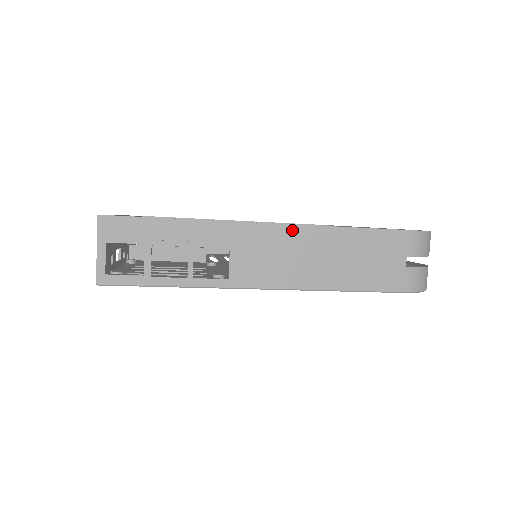
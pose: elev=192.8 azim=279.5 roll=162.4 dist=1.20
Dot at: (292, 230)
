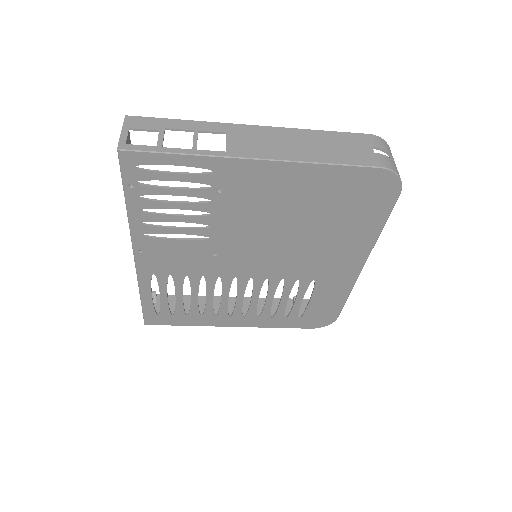
Dot at: (275, 129)
